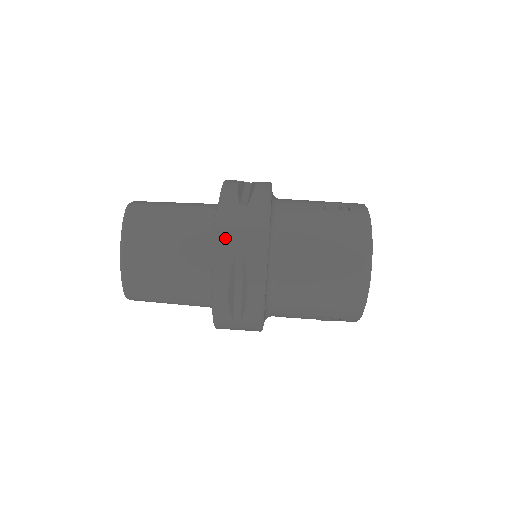
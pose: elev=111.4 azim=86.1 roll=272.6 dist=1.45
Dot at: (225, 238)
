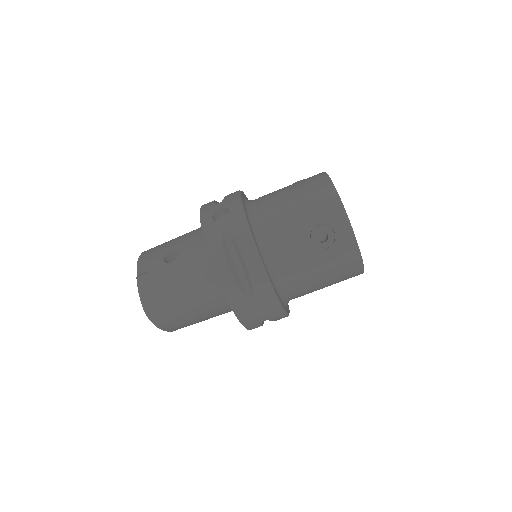
Dot at: (250, 321)
